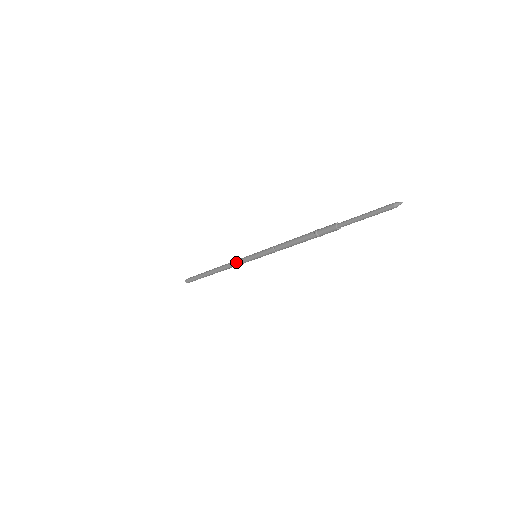
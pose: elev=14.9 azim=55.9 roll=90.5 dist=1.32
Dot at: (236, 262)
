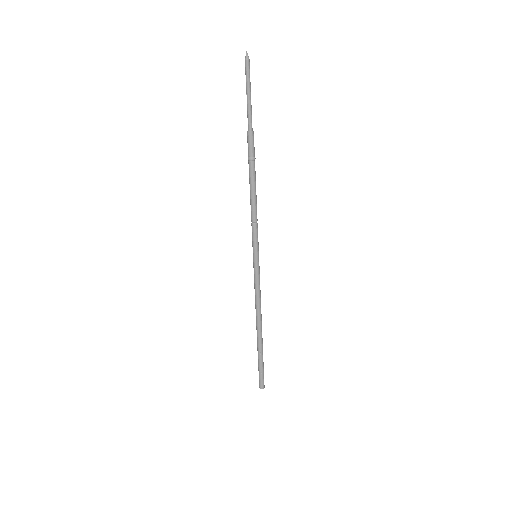
Dot at: (254, 287)
